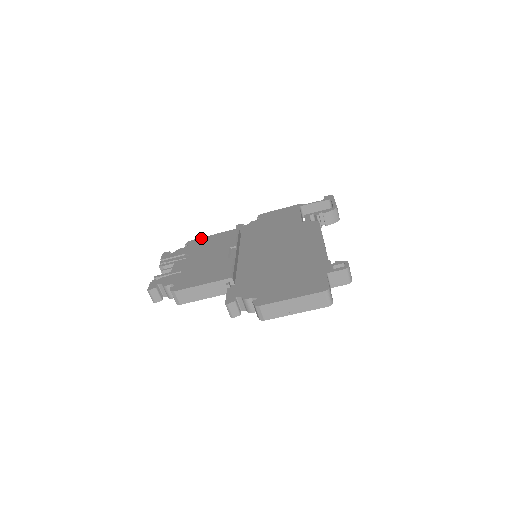
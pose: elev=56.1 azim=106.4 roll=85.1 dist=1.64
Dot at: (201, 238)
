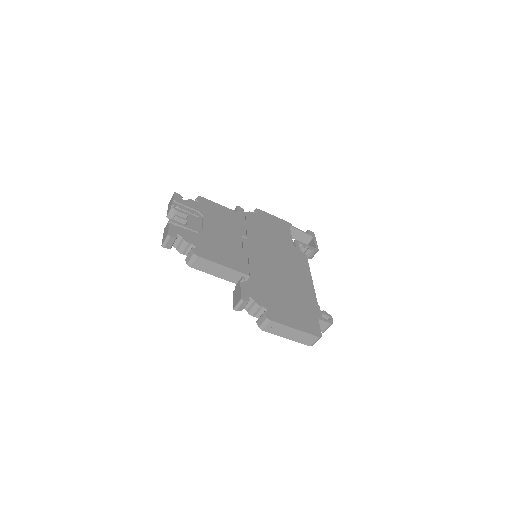
Dot at: (212, 202)
